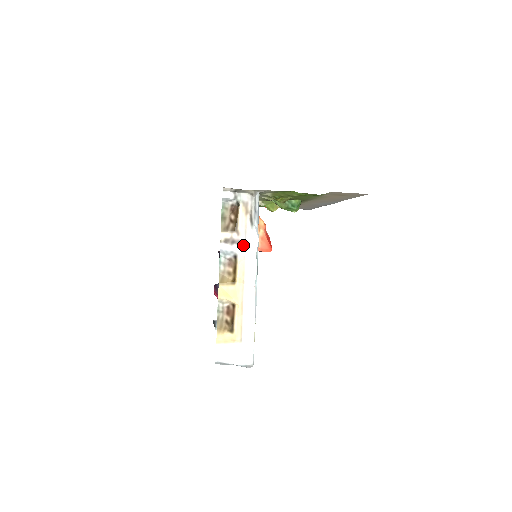
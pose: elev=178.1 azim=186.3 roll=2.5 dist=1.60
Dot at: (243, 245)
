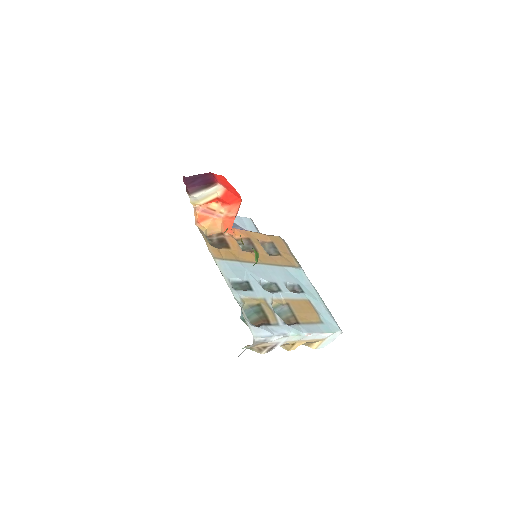
Dot at: (278, 344)
